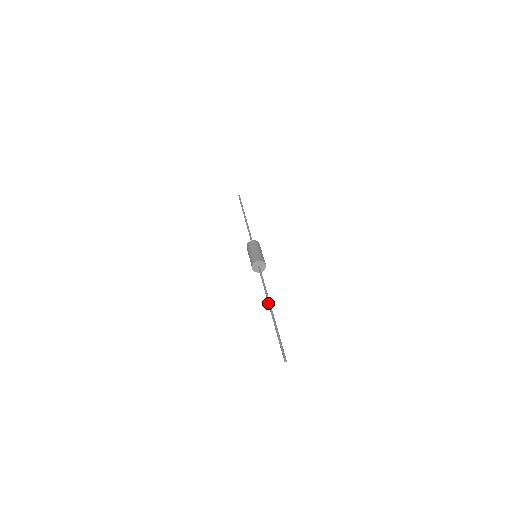
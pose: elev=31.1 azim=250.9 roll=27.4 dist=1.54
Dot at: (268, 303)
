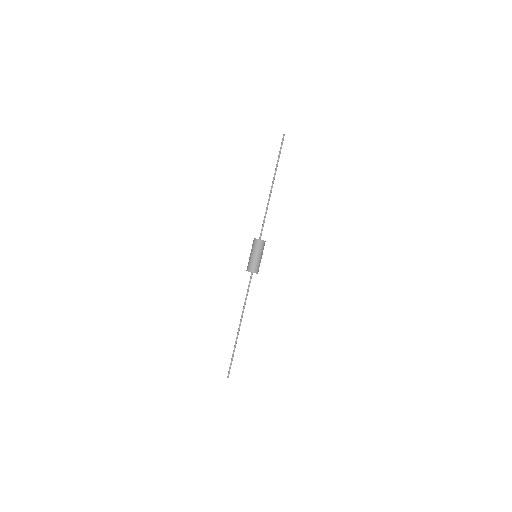
Dot at: (240, 320)
